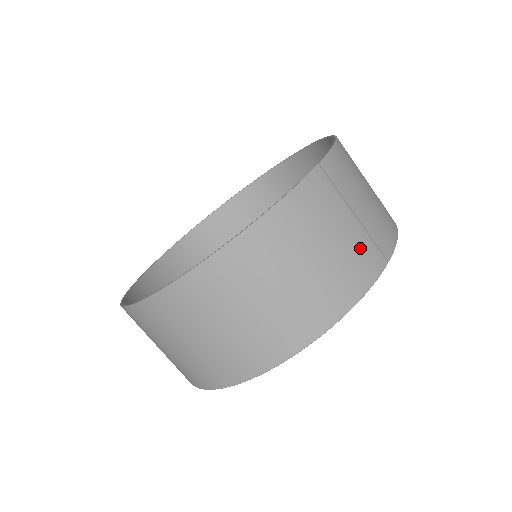
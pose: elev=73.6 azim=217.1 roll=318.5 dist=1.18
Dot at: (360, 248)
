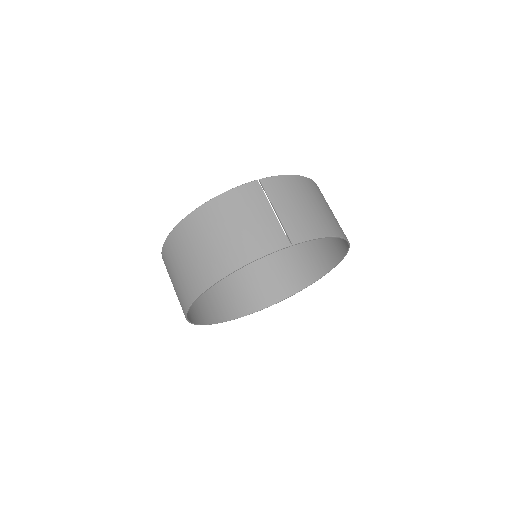
Dot at: (269, 230)
